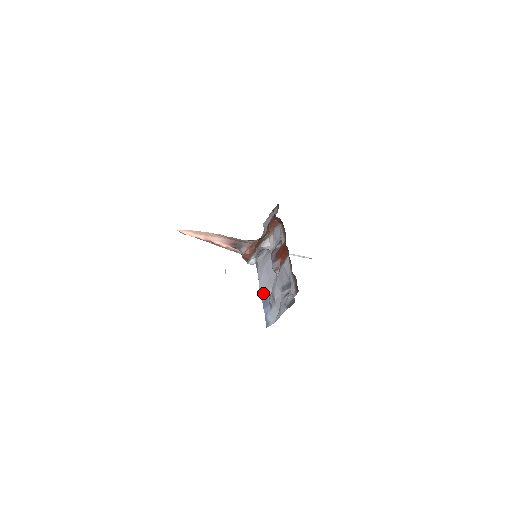
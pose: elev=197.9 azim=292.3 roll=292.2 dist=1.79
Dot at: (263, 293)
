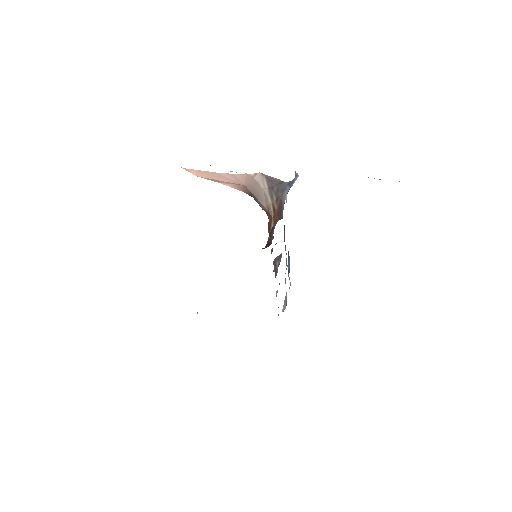
Dot at: occluded
